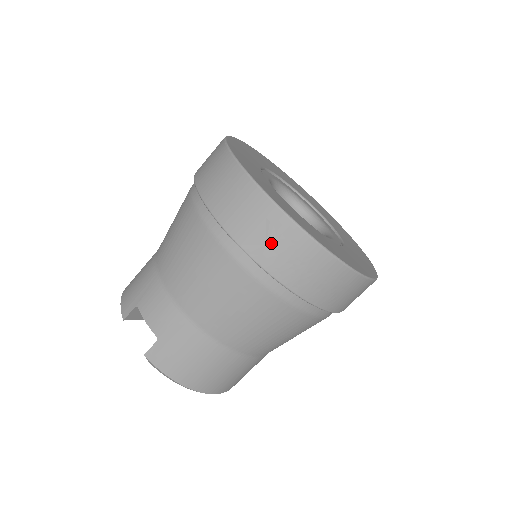
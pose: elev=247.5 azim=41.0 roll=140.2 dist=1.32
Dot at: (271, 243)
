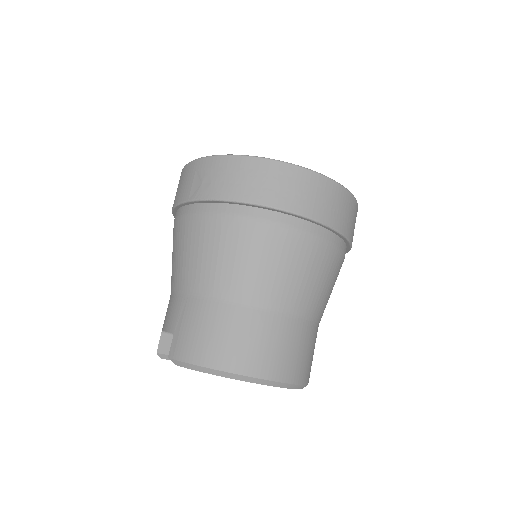
Dot at: (204, 180)
